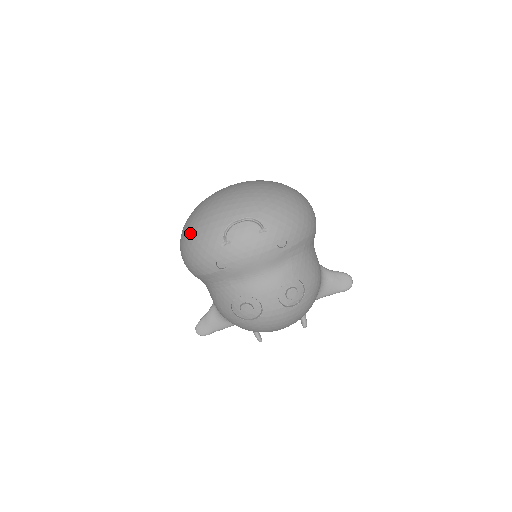
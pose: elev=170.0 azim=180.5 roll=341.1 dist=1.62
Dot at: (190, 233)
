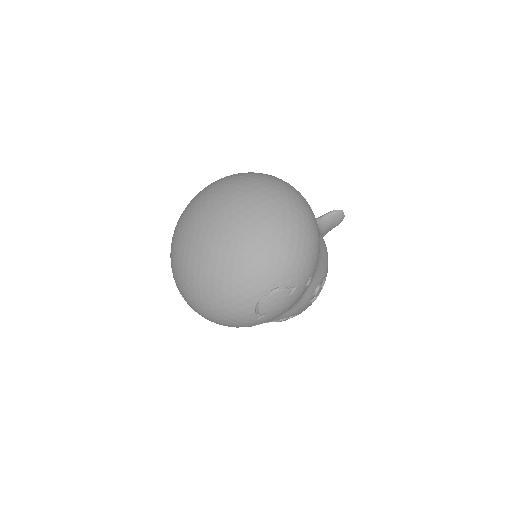
Dot at: (208, 311)
